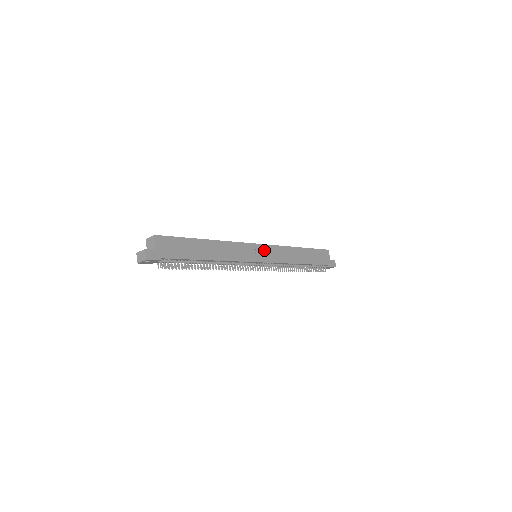
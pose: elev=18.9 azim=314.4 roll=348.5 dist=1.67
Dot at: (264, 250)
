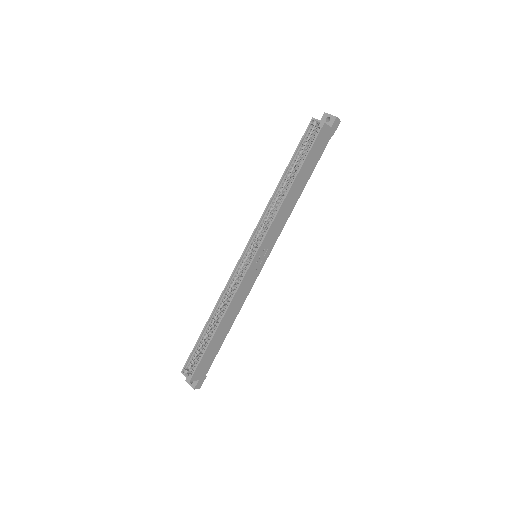
Dot at: (261, 251)
